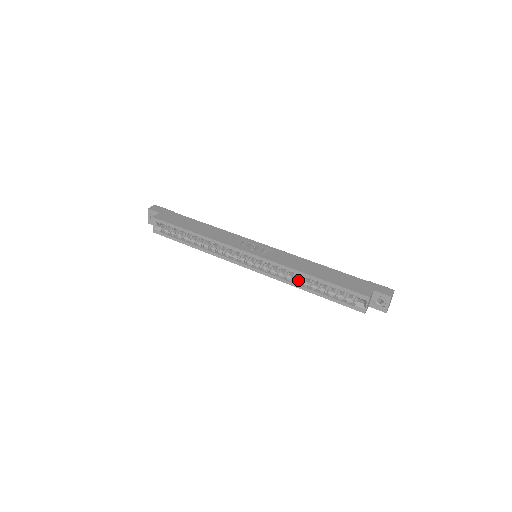
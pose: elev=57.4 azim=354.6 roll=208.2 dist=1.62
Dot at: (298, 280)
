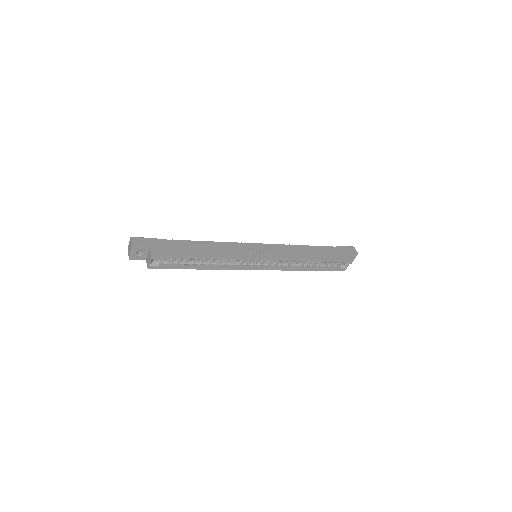
Dot at: (299, 265)
